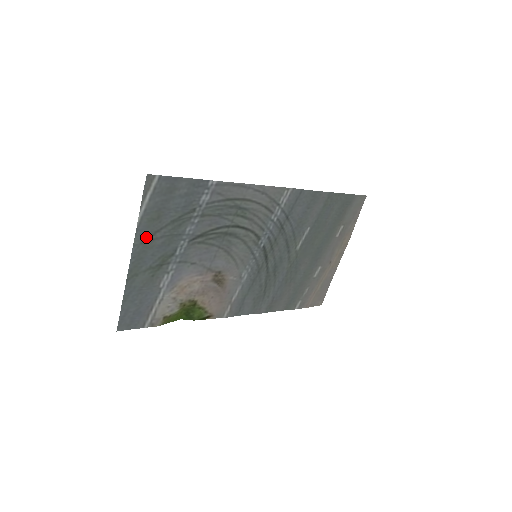
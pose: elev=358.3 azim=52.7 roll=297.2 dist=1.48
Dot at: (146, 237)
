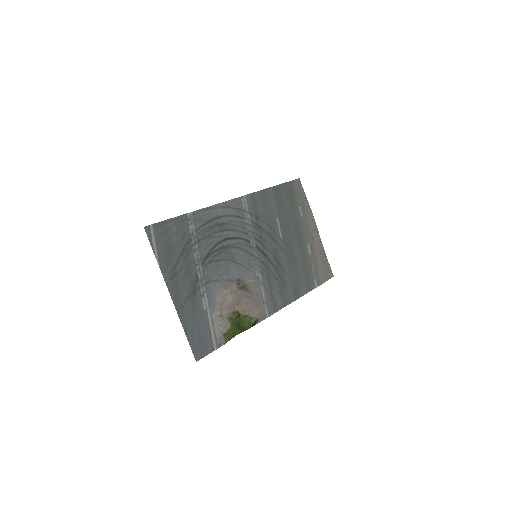
Dot at: (171, 274)
